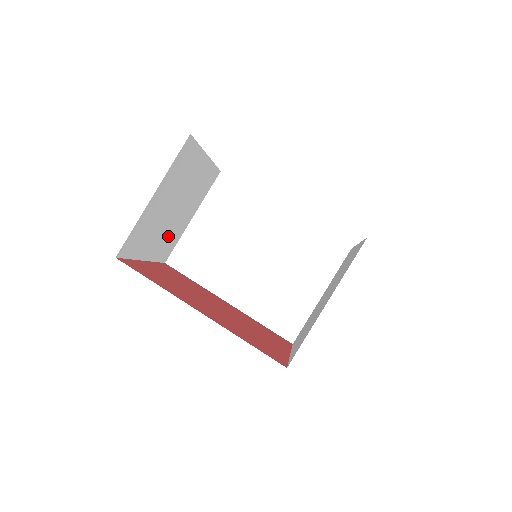
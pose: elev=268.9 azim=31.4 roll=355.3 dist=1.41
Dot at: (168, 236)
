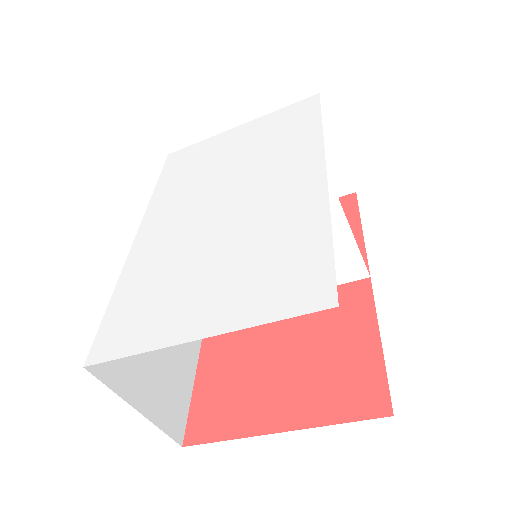
Dot at: occluded
